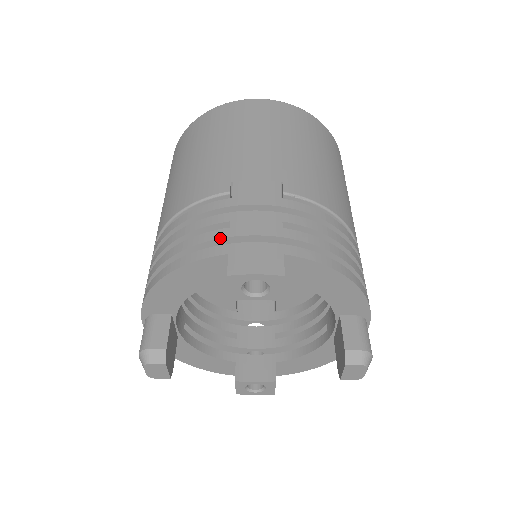
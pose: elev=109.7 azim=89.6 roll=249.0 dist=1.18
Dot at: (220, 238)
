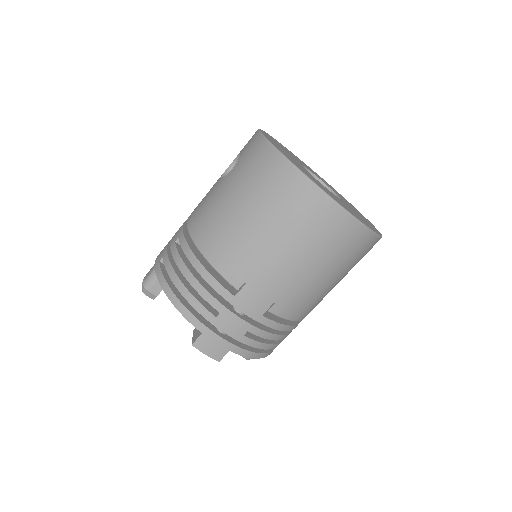
Dot at: (206, 319)
